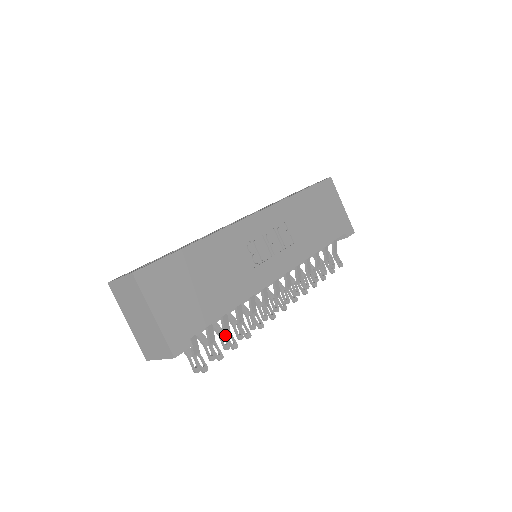
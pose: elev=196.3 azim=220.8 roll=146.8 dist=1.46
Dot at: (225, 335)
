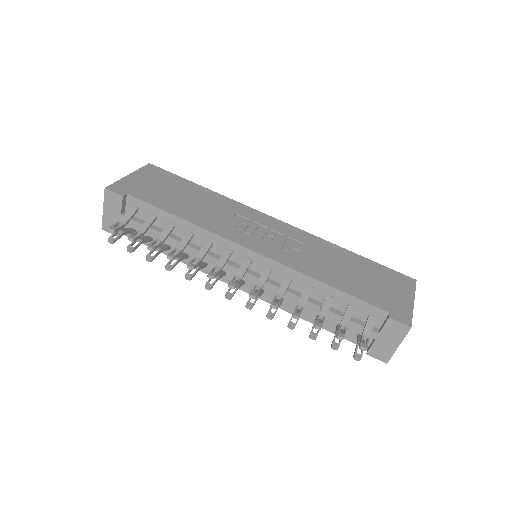
Dot at: (156, 240)
